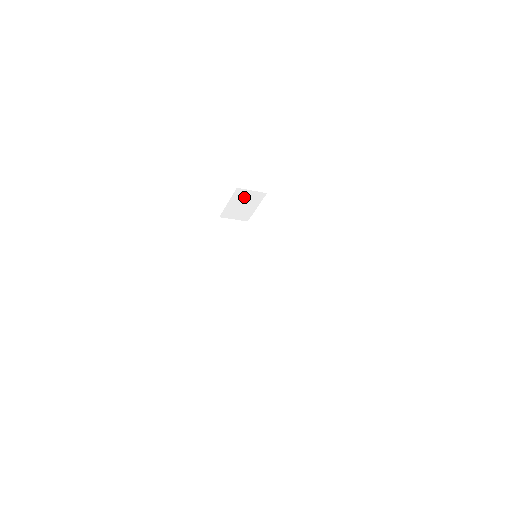
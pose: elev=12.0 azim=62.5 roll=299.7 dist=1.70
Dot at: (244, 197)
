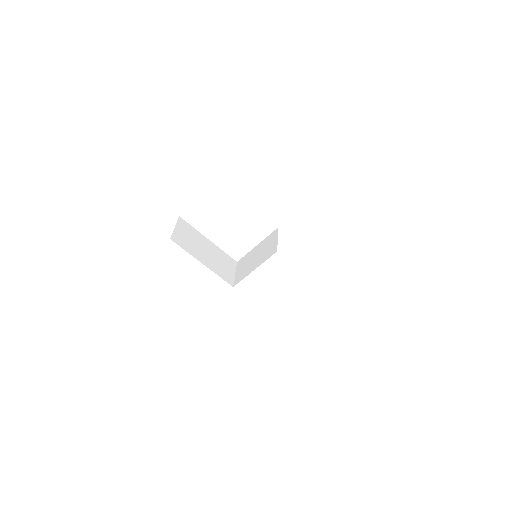
Dot at: occluded
